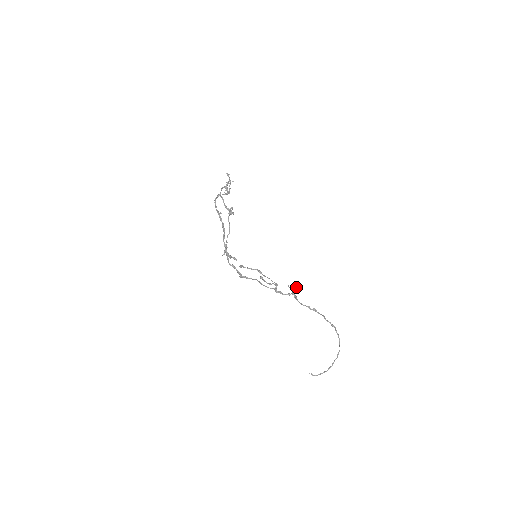
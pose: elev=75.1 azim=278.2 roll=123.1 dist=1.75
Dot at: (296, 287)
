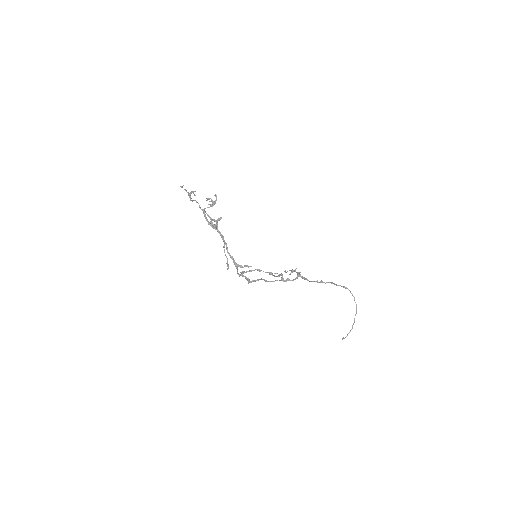
Dot at: (292, 270)
